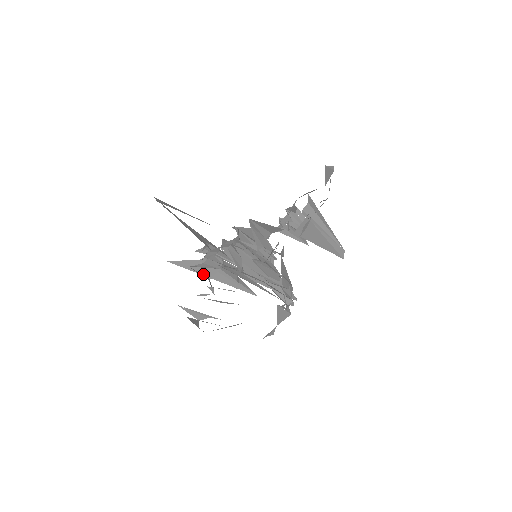
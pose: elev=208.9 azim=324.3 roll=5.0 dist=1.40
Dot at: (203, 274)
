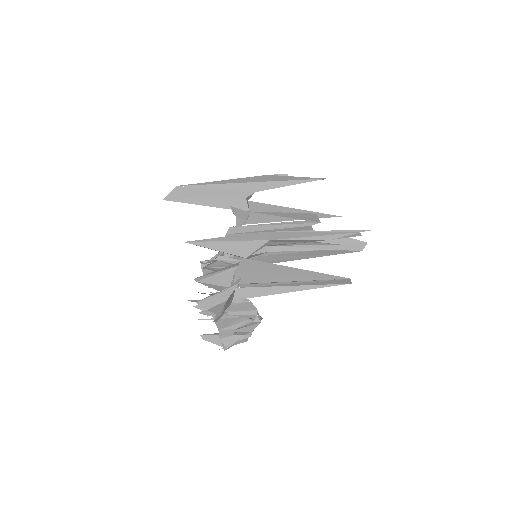
Dot at: occluded
